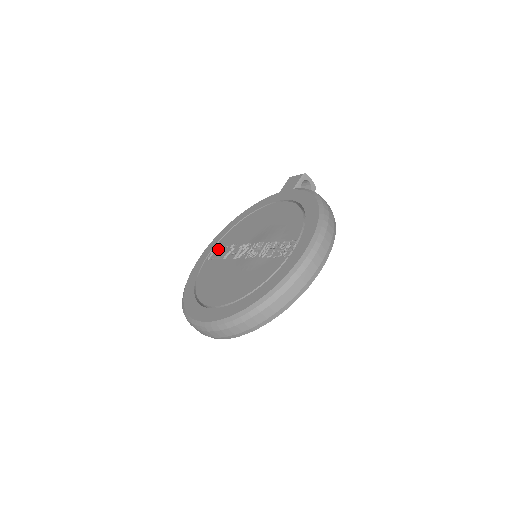
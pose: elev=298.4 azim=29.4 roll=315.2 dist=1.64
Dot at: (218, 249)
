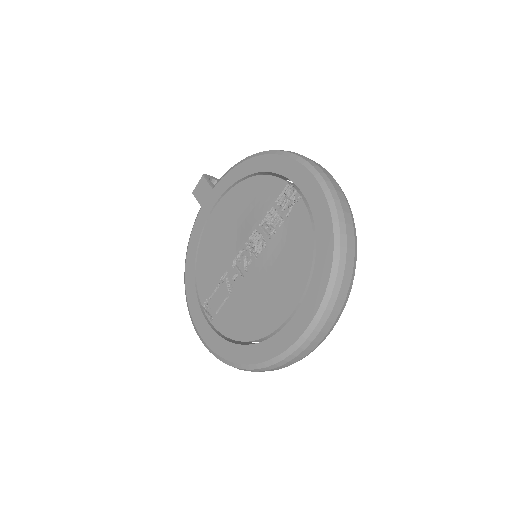
Dot at: (210, 301)
